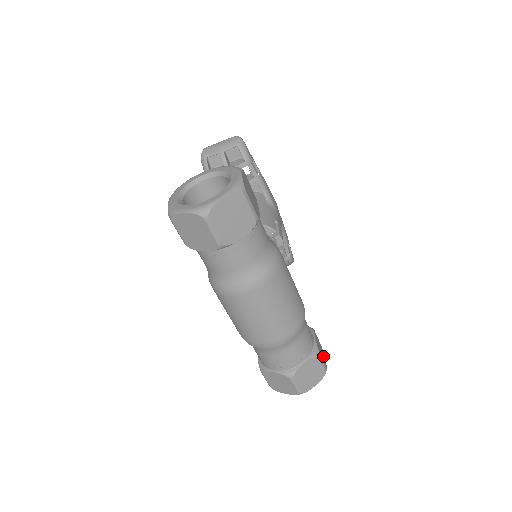
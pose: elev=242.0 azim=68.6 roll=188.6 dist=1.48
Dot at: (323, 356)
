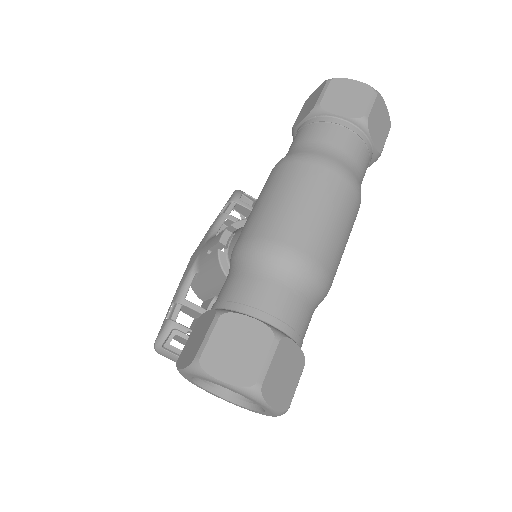
Dot at: occluded
